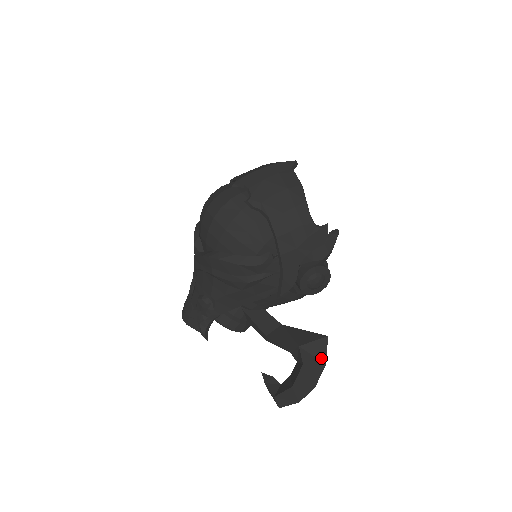
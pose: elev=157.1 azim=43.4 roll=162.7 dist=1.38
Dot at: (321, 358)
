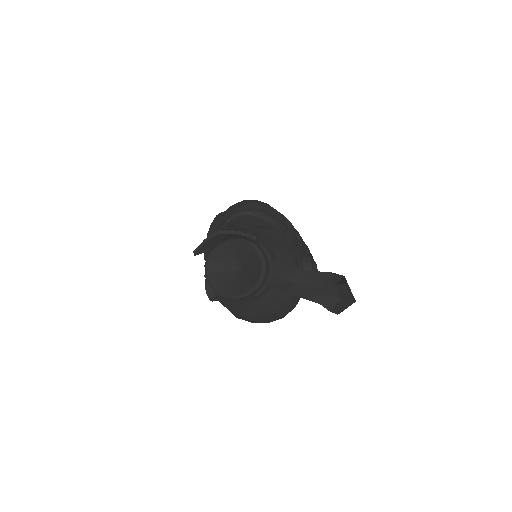
Dot at: occluded
